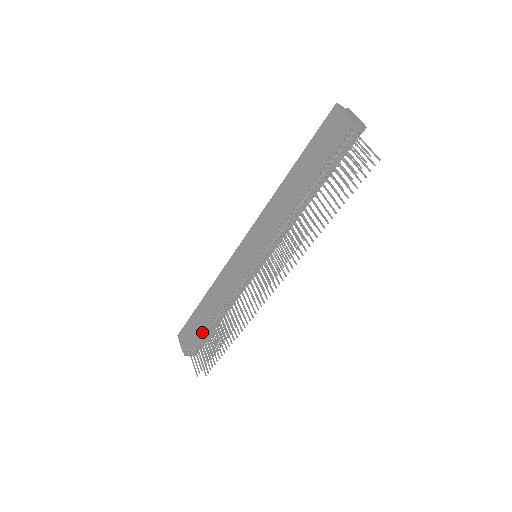
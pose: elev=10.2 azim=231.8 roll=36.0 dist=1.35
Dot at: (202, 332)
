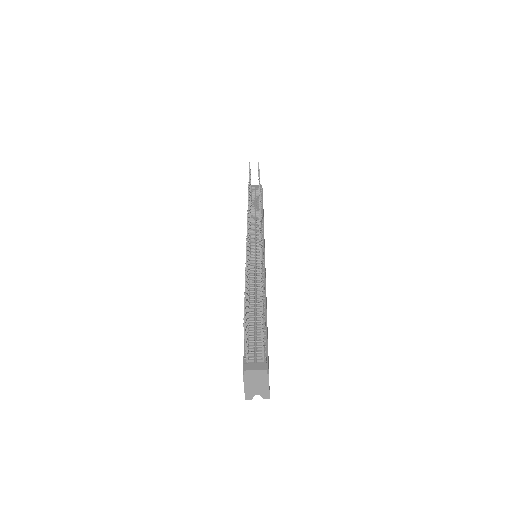
Dot at: occluded
